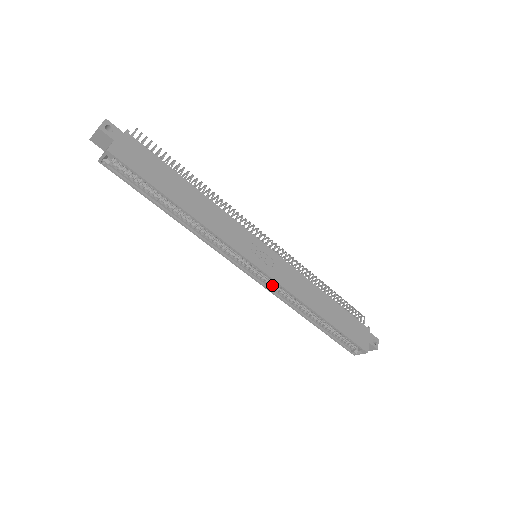
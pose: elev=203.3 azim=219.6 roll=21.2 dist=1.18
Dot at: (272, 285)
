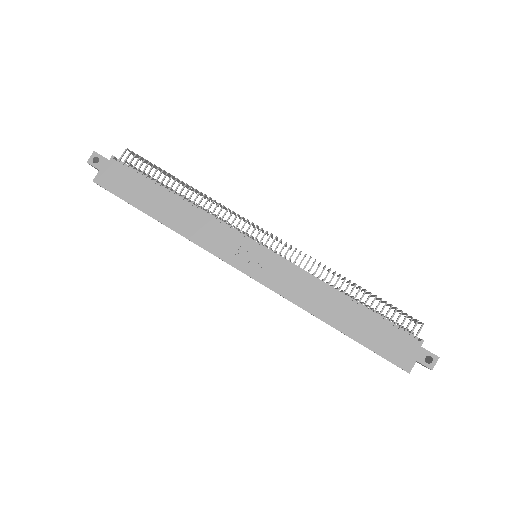
Dot at: occluded
